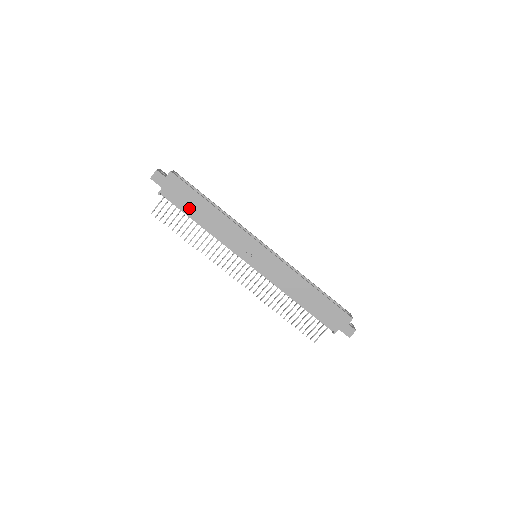
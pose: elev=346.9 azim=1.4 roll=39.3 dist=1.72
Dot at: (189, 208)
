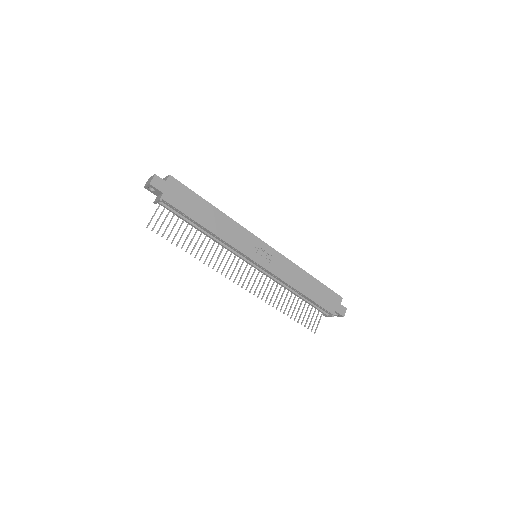
Dot at: (193, 212)
